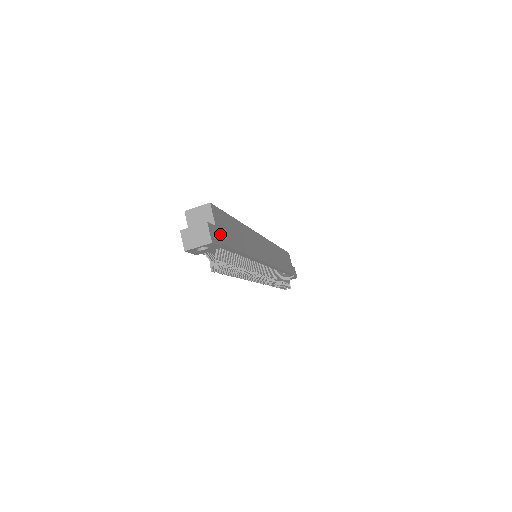
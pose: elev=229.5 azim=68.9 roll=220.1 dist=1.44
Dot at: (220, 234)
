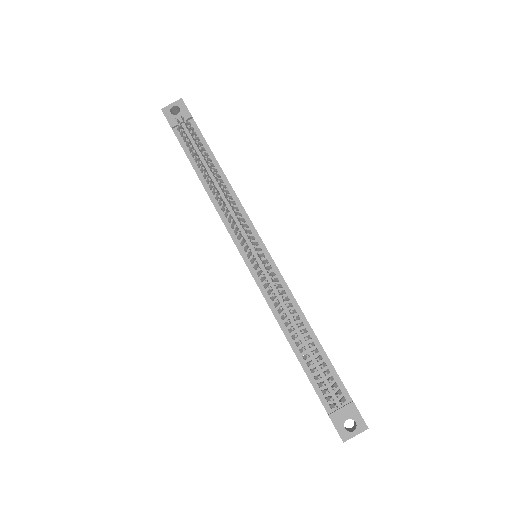
Dot at: occluded
